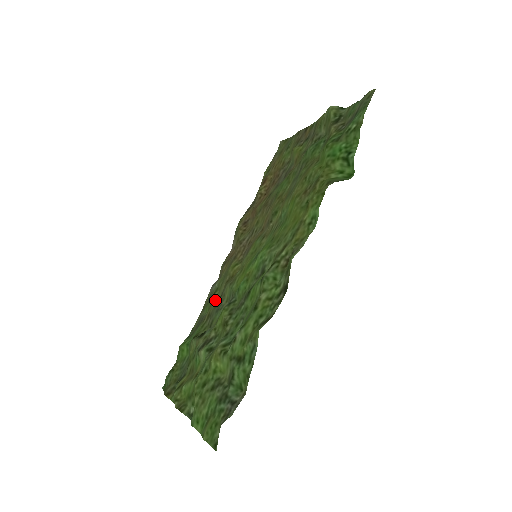
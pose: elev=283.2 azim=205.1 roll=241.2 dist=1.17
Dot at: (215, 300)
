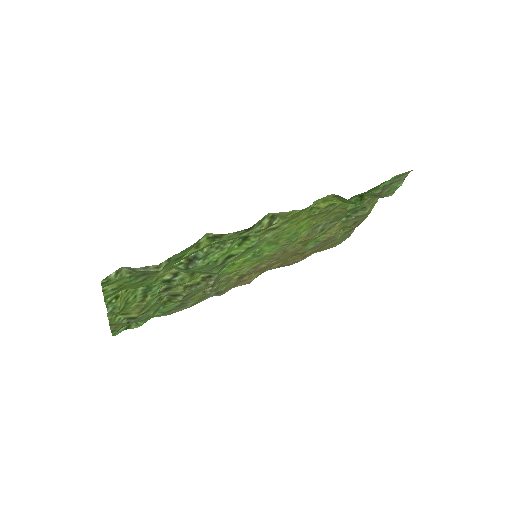
Dot at: occluded
